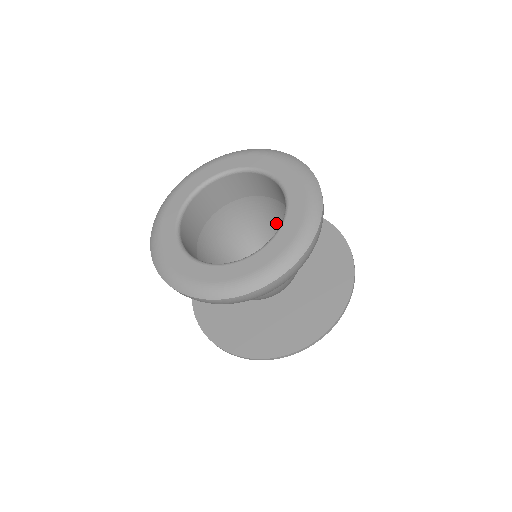
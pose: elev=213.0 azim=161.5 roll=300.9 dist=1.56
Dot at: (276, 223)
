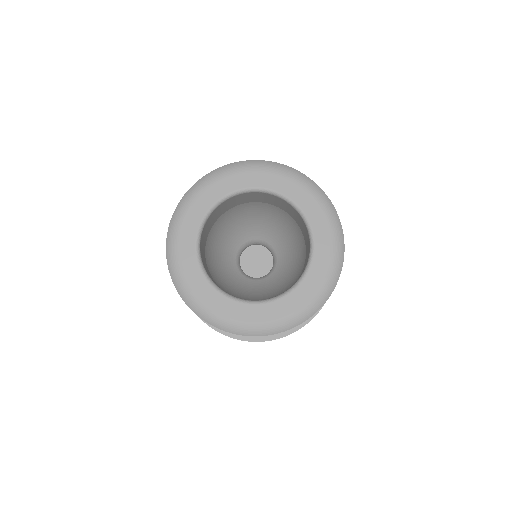
Dot at: (287, 233)
